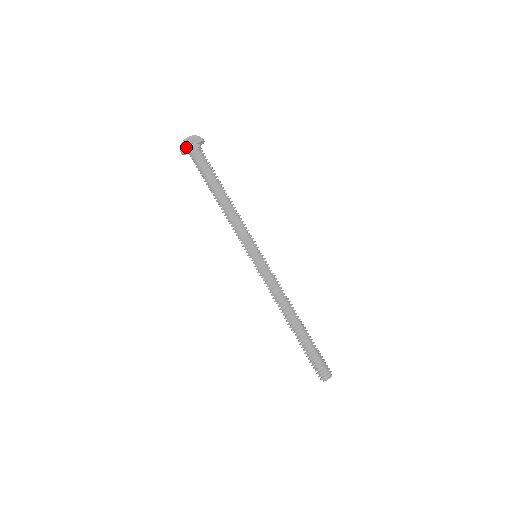
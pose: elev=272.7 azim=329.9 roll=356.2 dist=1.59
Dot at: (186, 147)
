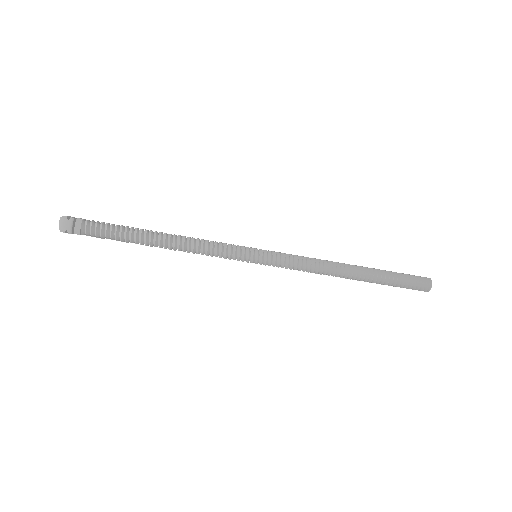
Dot at: occluded
